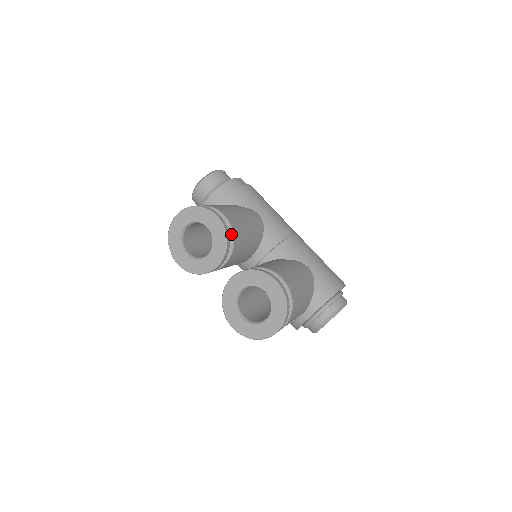
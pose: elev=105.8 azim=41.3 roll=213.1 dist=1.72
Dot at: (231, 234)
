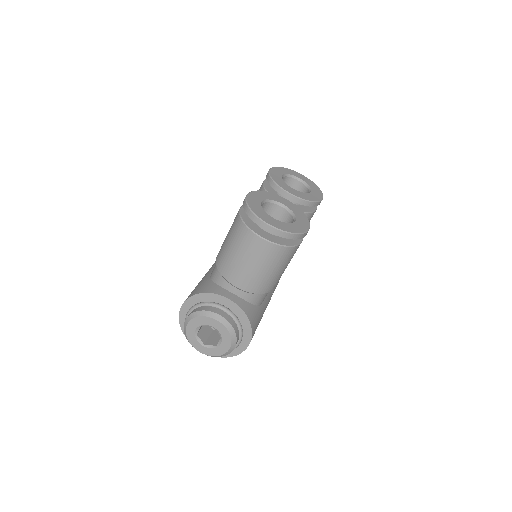
Dot at: (308, 211)
